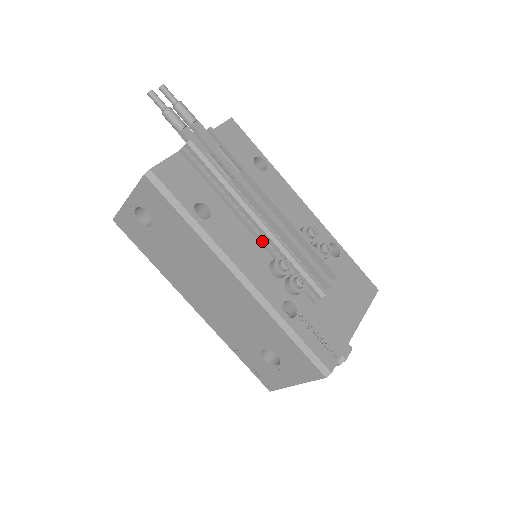
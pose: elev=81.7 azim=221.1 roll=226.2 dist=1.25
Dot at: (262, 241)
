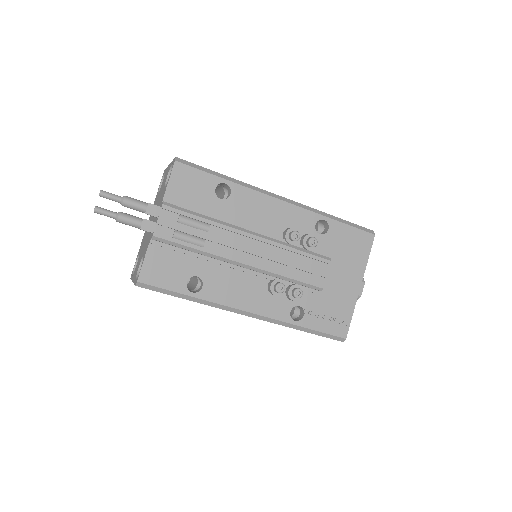
Dot at: (254, 275)
